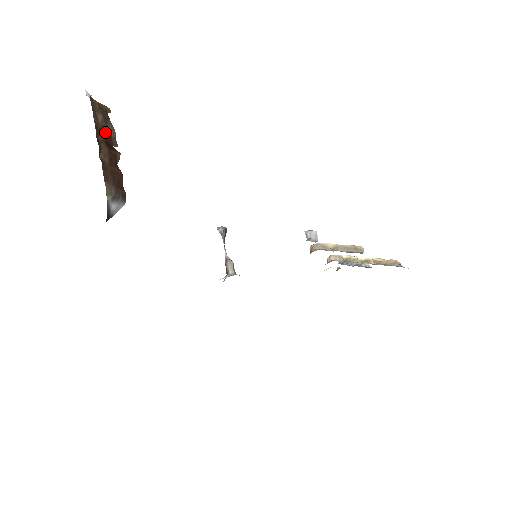
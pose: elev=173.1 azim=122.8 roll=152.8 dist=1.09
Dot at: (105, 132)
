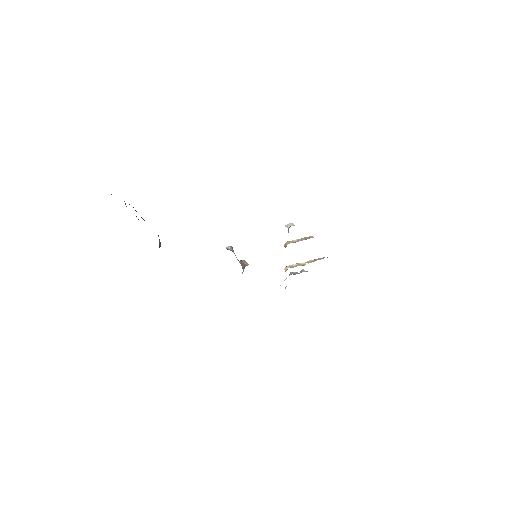
Dot at: occluded
